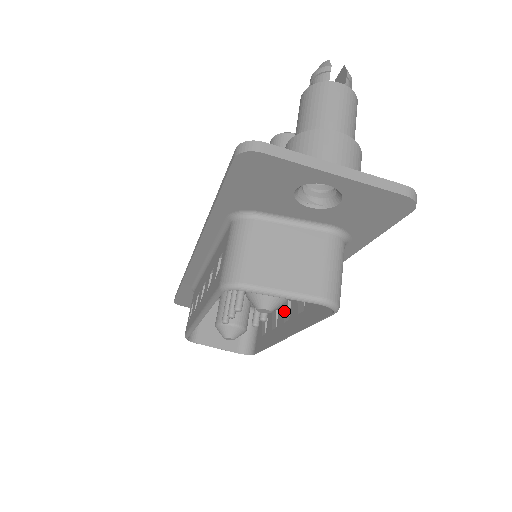
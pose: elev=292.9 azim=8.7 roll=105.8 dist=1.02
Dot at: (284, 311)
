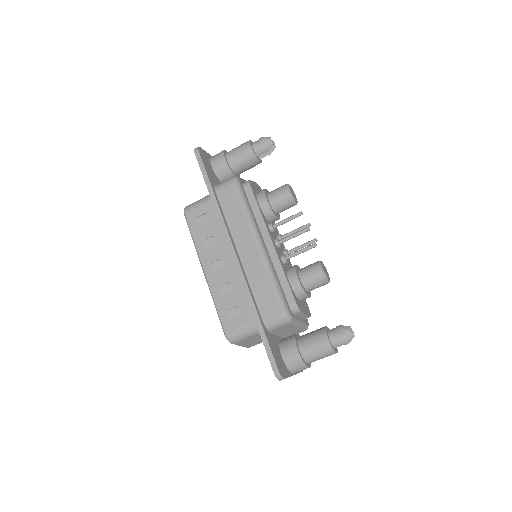
Dot at: occluded
